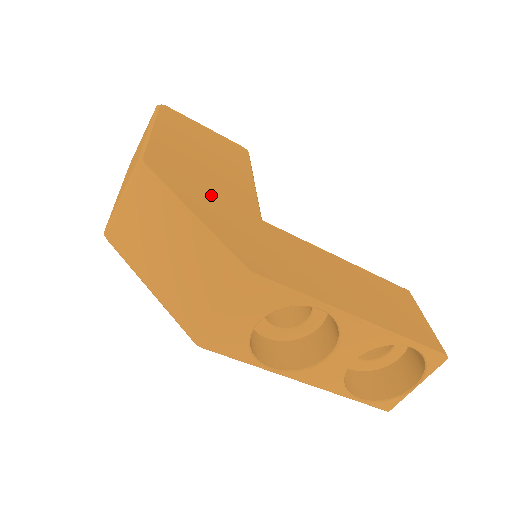
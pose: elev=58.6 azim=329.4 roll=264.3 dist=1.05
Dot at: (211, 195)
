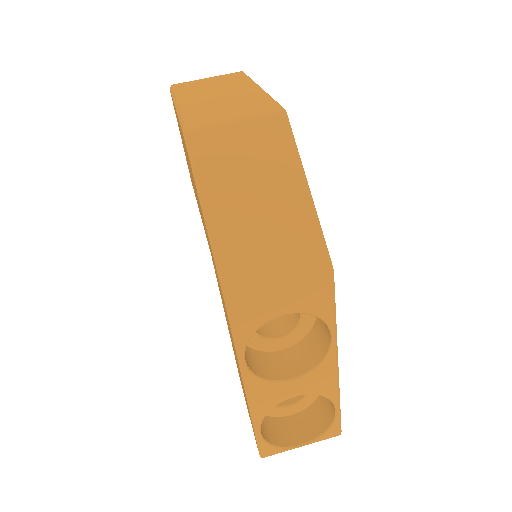
Dot at: occluded
